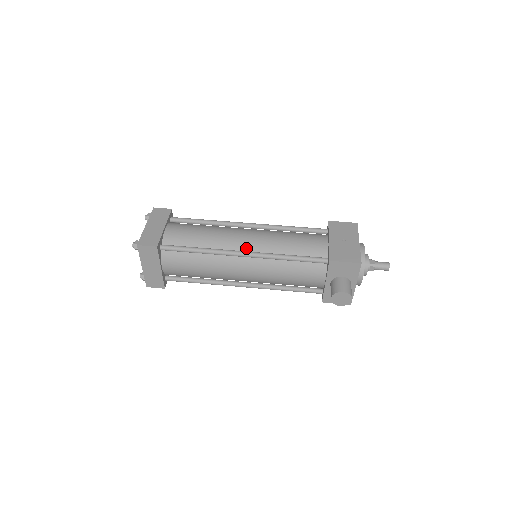
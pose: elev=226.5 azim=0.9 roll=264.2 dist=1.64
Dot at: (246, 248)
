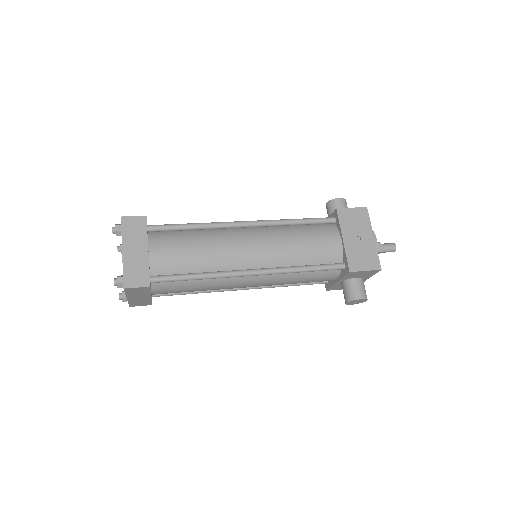
Dot at: (253, 264)
